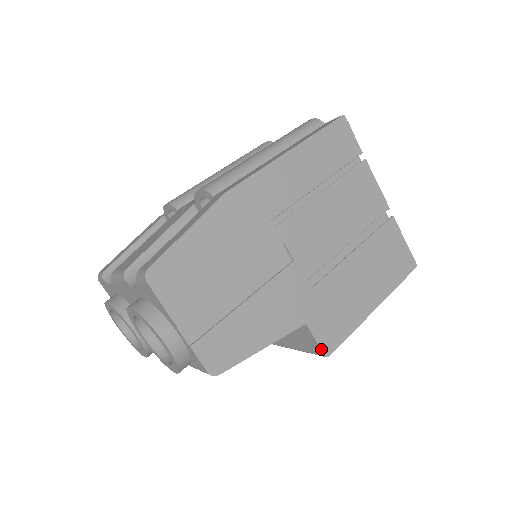
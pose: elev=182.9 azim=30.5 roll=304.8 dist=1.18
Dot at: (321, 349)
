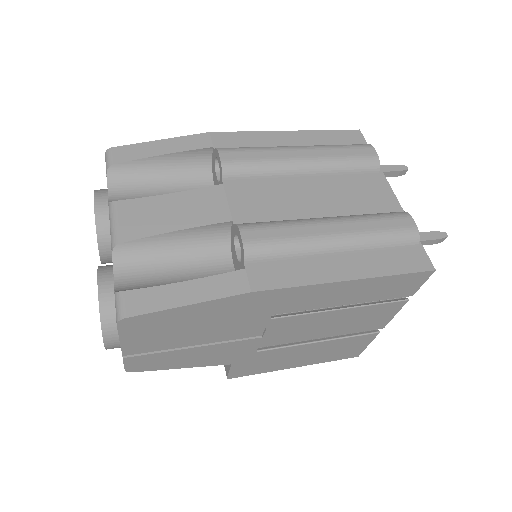
Dot at: (228, 375)
